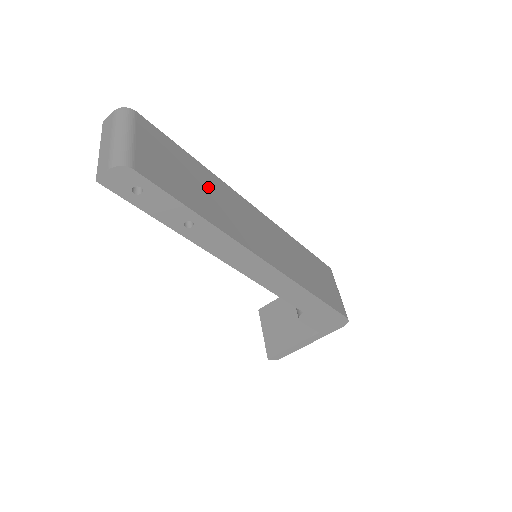
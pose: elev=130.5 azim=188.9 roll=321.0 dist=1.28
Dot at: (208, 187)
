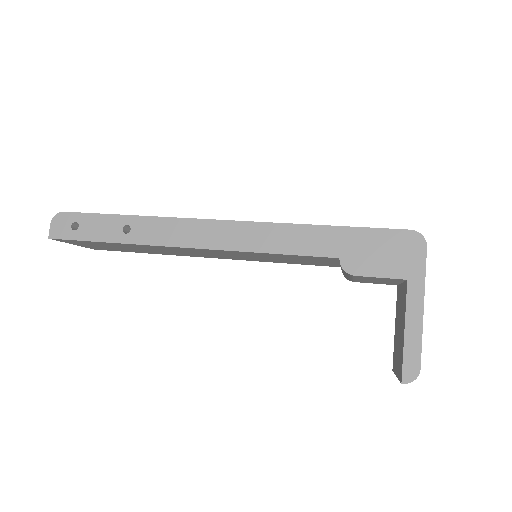
Dot at: occluded
